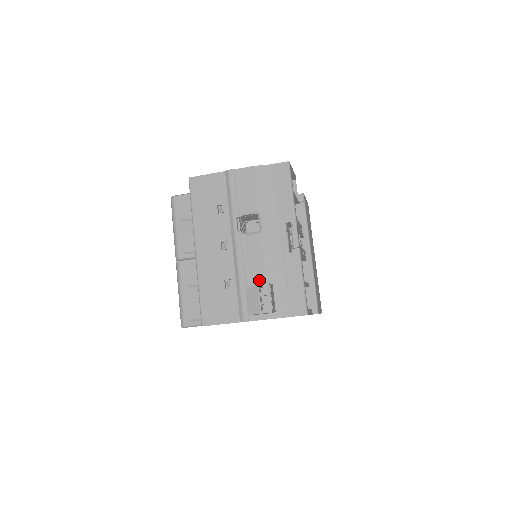
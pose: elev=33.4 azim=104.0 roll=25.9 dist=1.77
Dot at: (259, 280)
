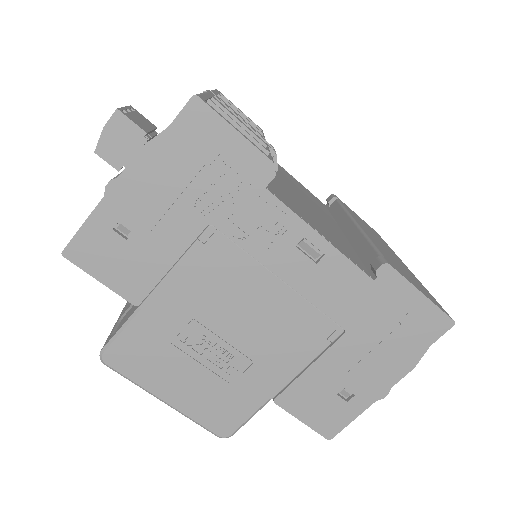
Dot at: occluded
